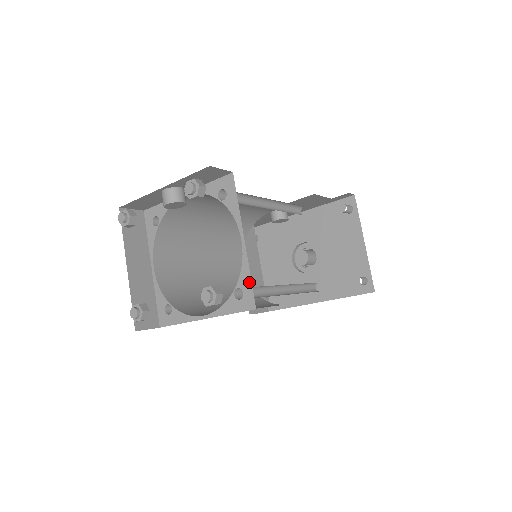
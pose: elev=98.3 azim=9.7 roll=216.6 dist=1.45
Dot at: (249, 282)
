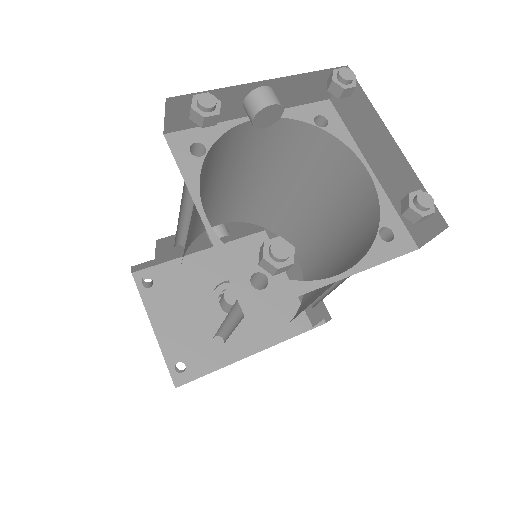
Dot at: (397, 218)
